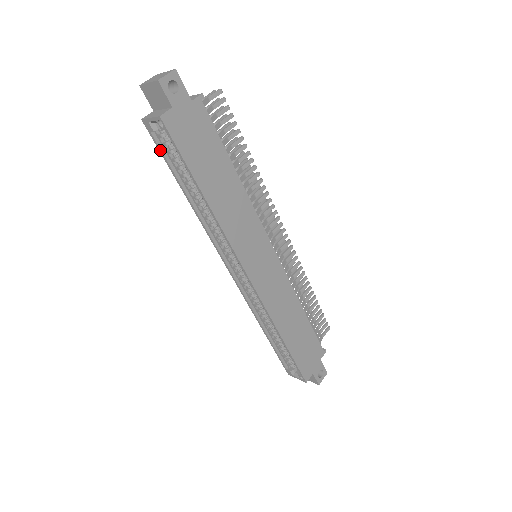
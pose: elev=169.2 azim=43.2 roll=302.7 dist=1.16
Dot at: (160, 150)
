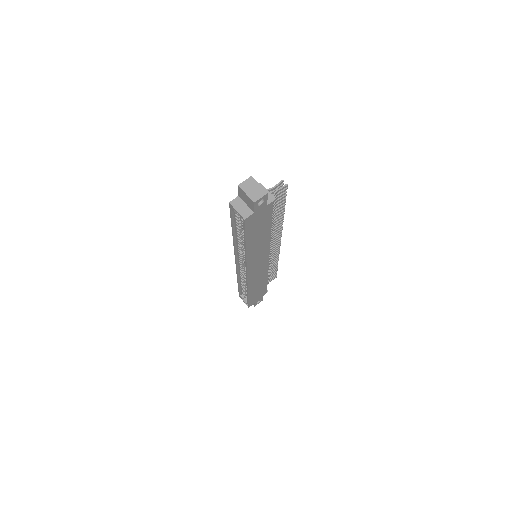
Dot at: (231, 216)
